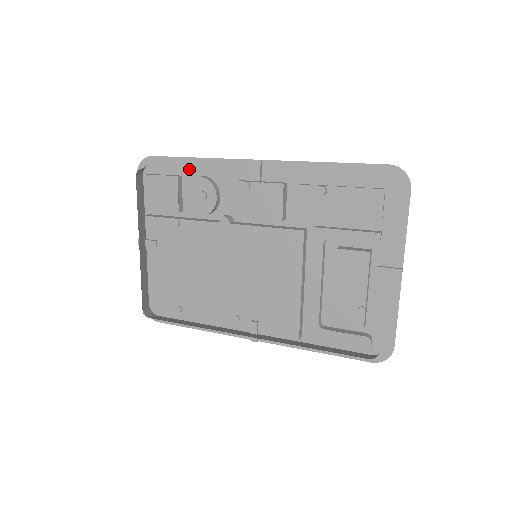
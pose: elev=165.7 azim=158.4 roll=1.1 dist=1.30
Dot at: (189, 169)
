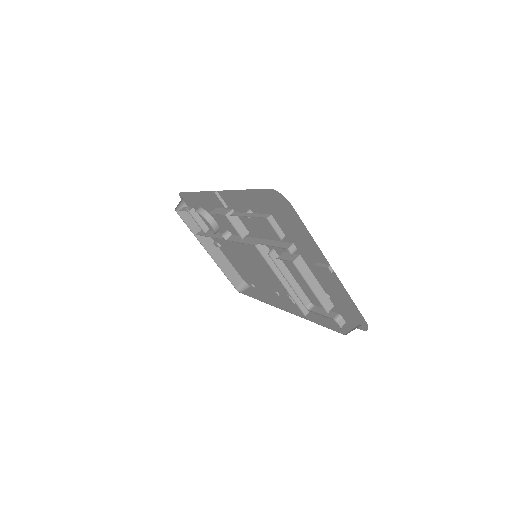
Dot at: (197, 199)
